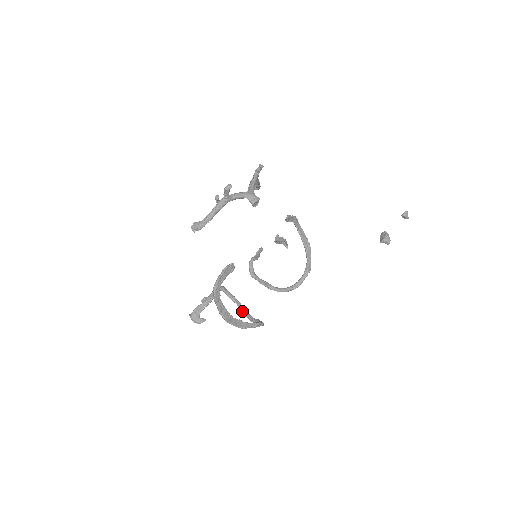
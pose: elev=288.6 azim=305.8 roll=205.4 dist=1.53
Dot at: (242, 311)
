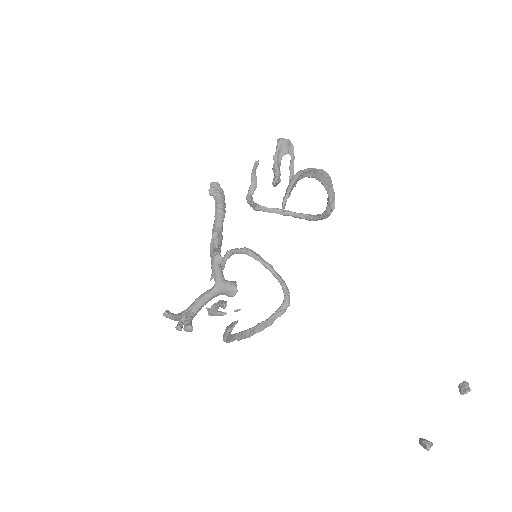
Dot at: occluded
